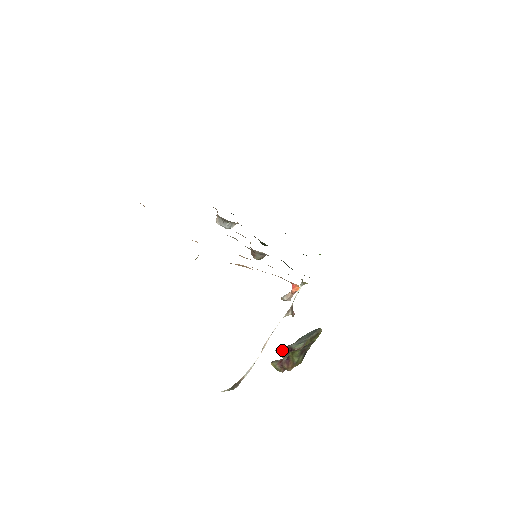
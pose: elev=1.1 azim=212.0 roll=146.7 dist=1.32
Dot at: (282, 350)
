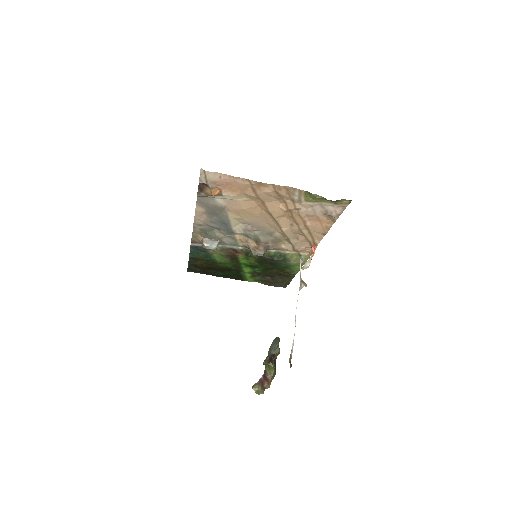
Dot at: (270, 357)
